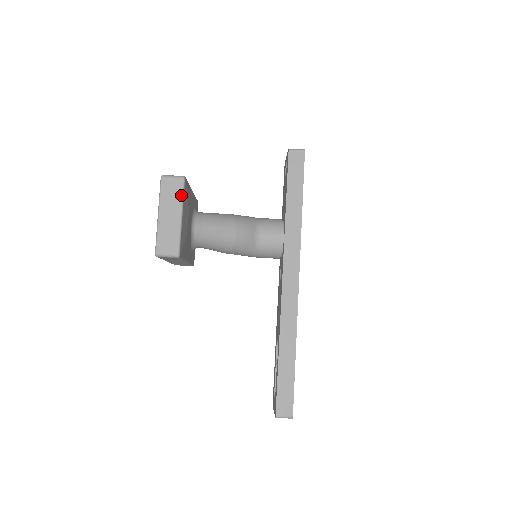
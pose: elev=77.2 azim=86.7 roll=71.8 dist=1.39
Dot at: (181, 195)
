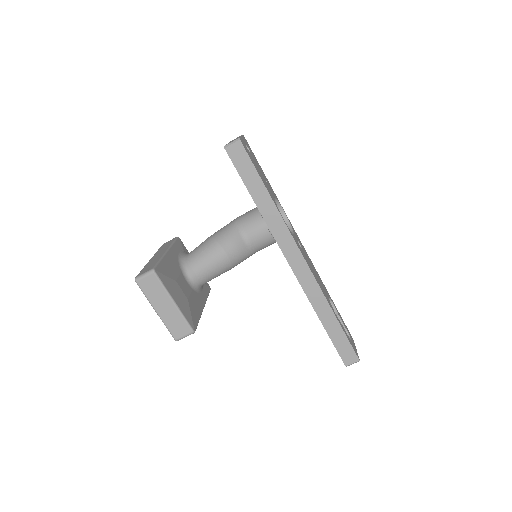
Dot at: (161, 287)
